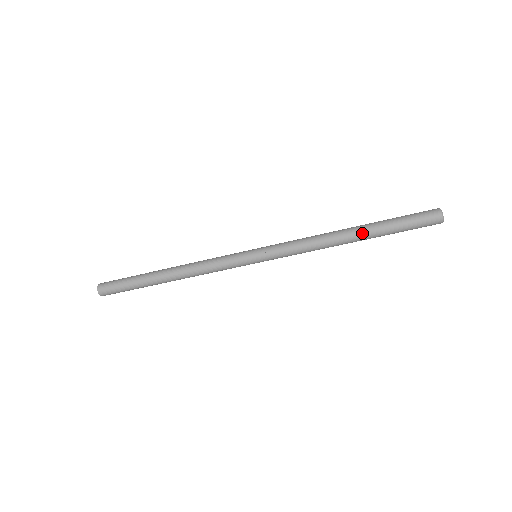
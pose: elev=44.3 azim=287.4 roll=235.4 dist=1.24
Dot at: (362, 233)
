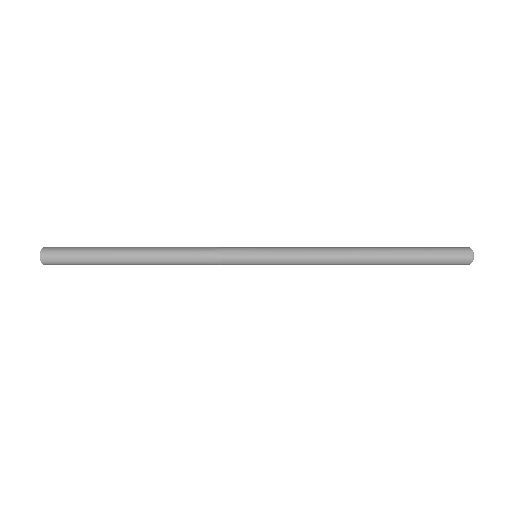
Dot at: (385, 251)
